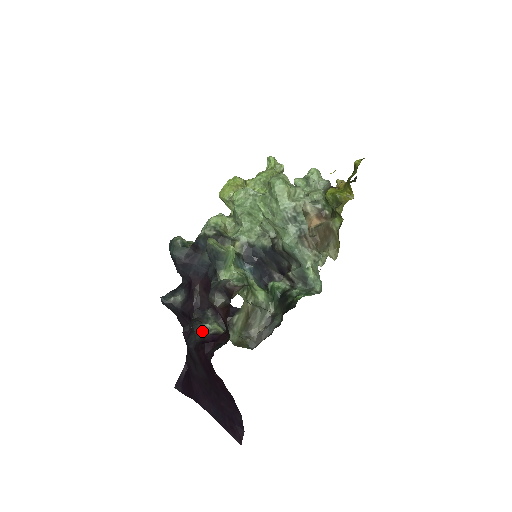
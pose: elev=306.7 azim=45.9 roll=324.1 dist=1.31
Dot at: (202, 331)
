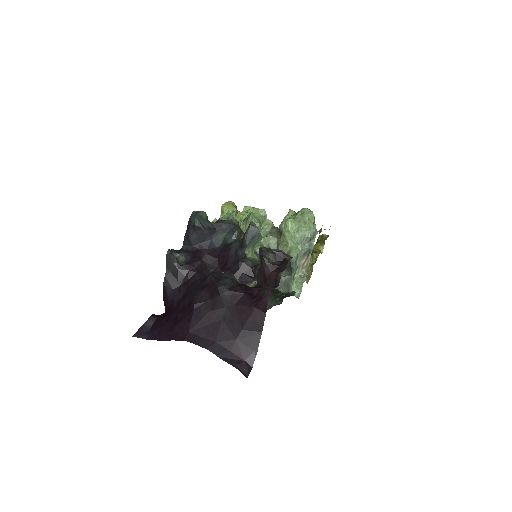
Dot at: (235, 280)
